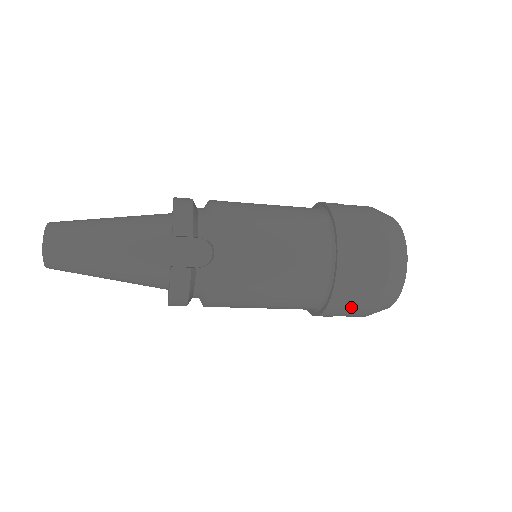
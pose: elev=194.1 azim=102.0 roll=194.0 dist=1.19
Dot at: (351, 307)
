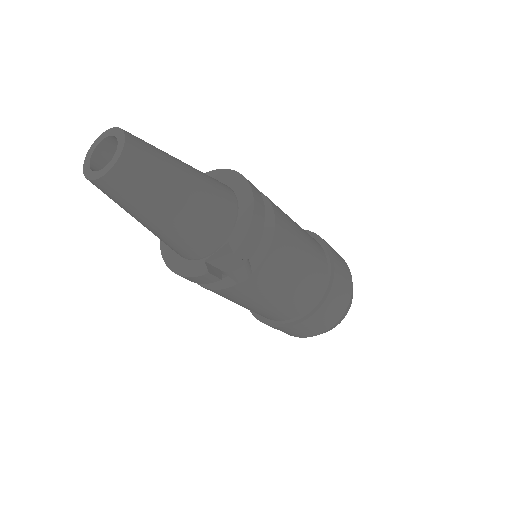
Dot at: occluded
